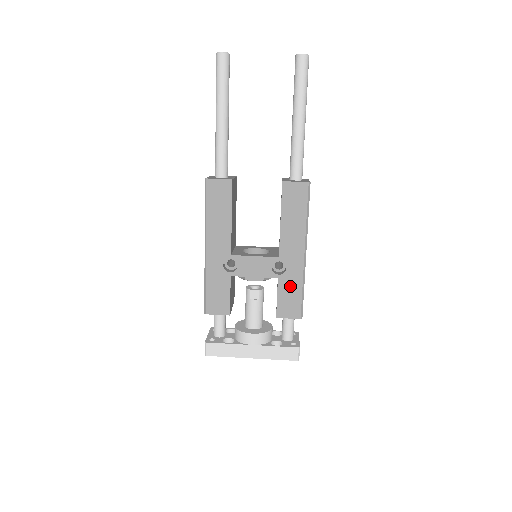
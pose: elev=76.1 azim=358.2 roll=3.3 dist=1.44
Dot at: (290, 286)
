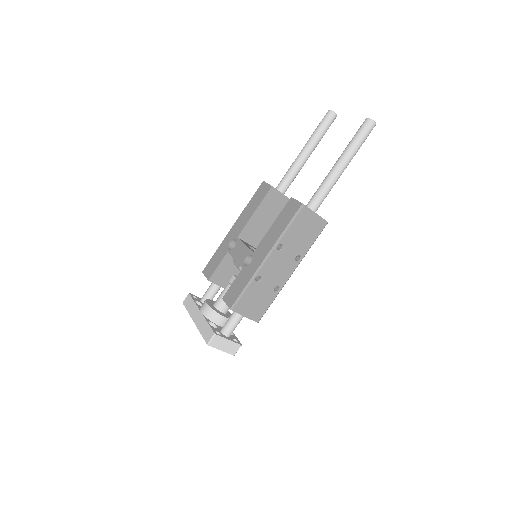
Dot at: (243, 278)
